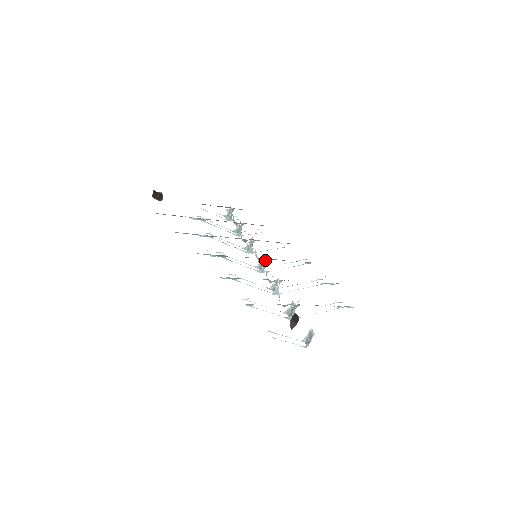
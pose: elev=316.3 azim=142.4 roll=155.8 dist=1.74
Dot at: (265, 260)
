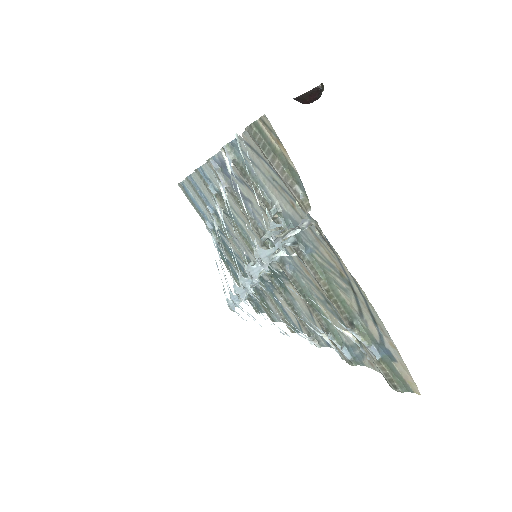
Dot at: occluded
